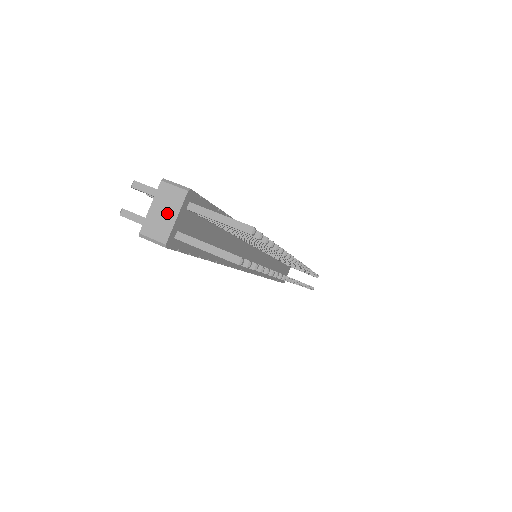
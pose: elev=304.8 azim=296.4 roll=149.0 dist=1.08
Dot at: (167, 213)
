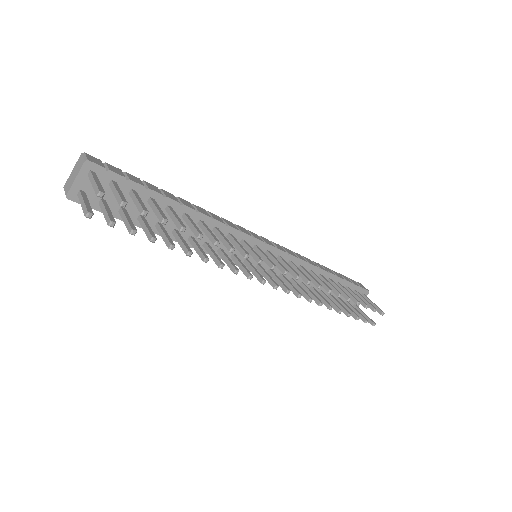
Dot at: (74, 175)
